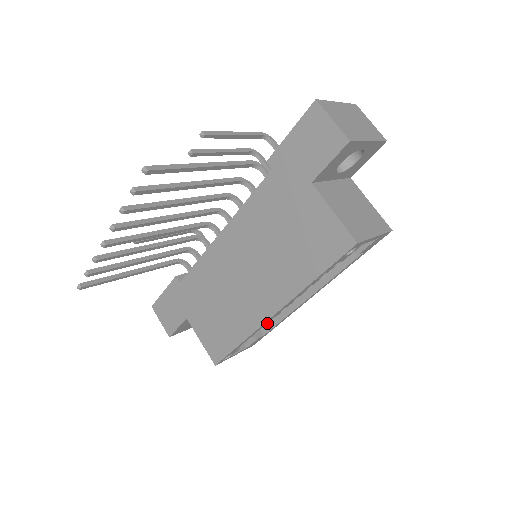
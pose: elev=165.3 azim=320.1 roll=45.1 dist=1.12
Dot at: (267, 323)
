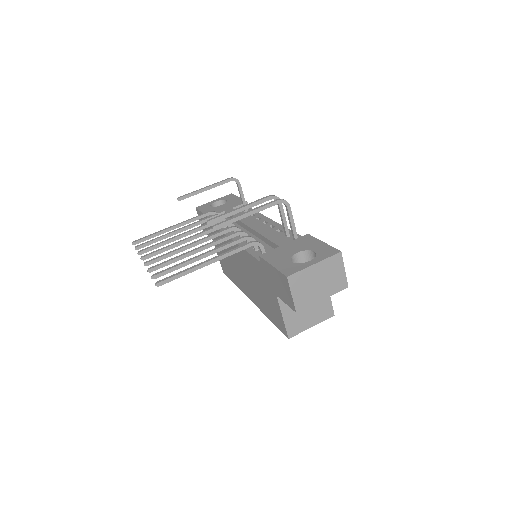
Dot at: occluded
